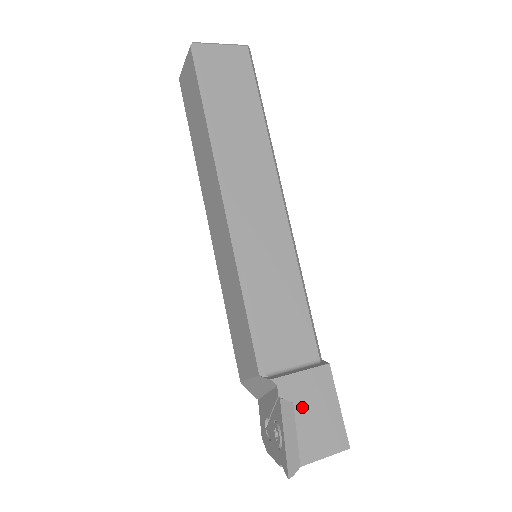
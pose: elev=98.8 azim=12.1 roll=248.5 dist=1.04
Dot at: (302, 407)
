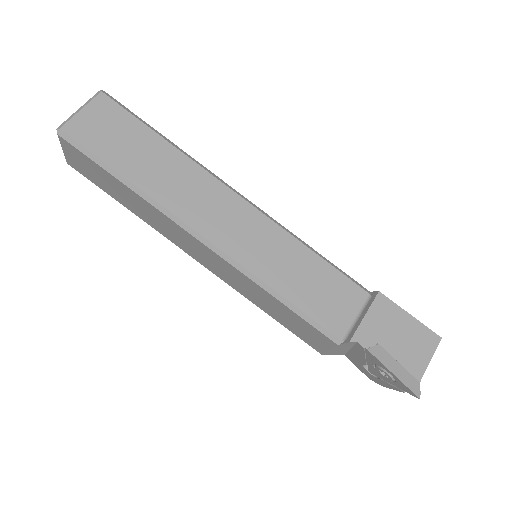
Dot at: (387, 341)
